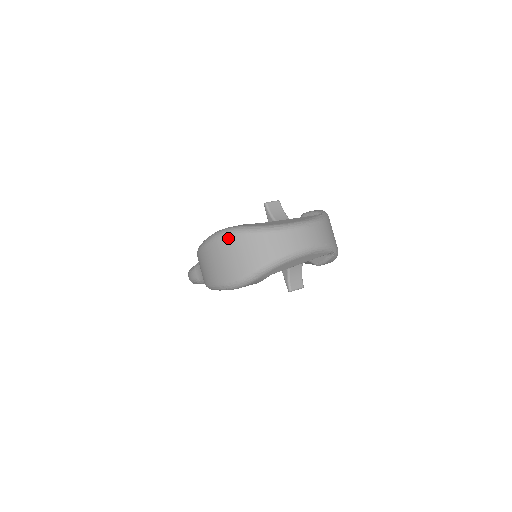
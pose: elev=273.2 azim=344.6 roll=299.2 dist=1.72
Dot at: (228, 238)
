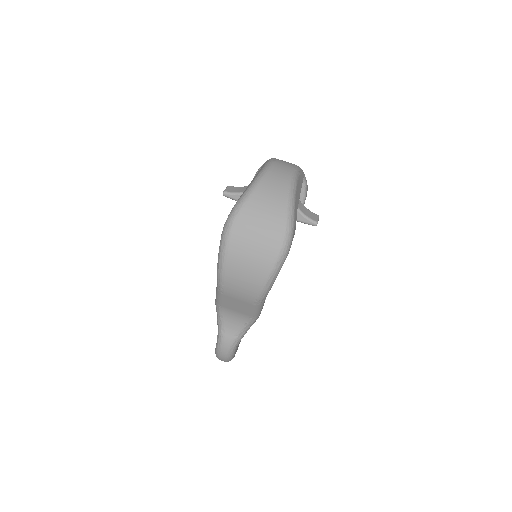
Dot at: (238, 220)
